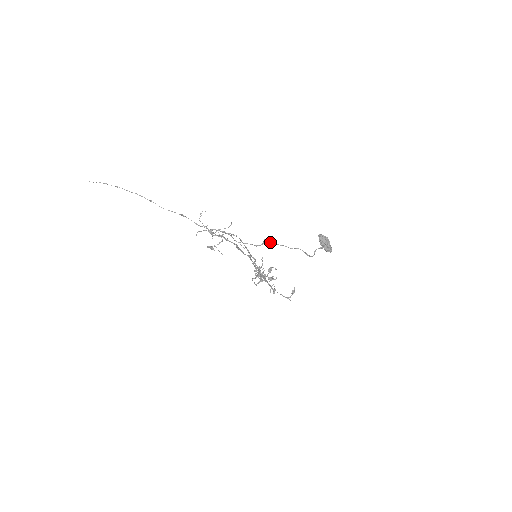
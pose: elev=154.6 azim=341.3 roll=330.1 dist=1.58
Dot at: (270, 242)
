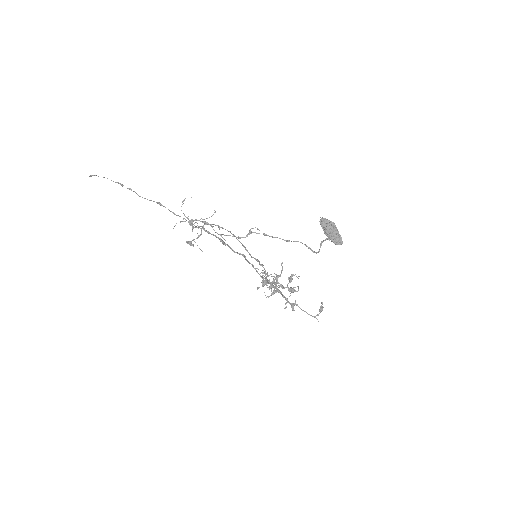
Dot at: (258, 233)
